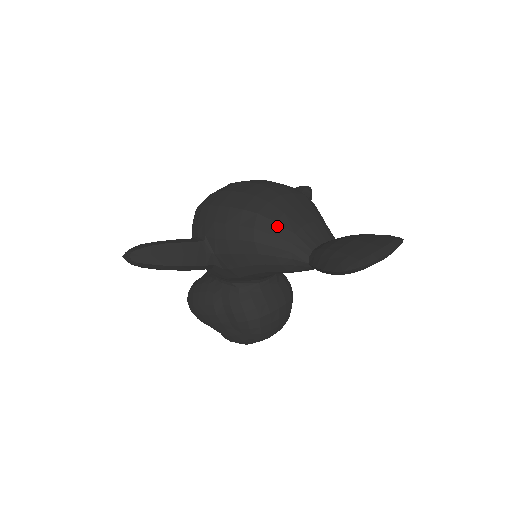
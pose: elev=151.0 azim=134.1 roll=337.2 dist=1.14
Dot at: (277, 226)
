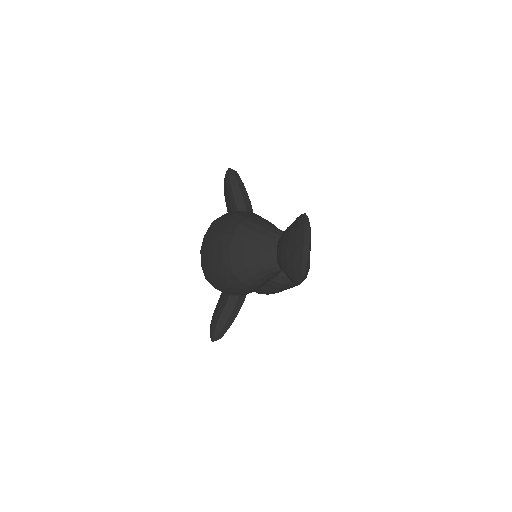
Dot at: (249, 270)
